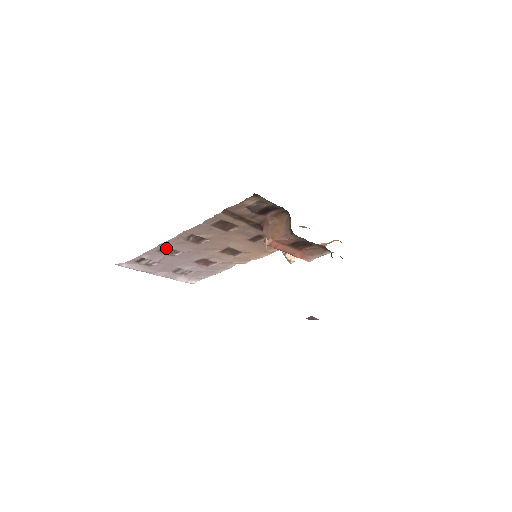
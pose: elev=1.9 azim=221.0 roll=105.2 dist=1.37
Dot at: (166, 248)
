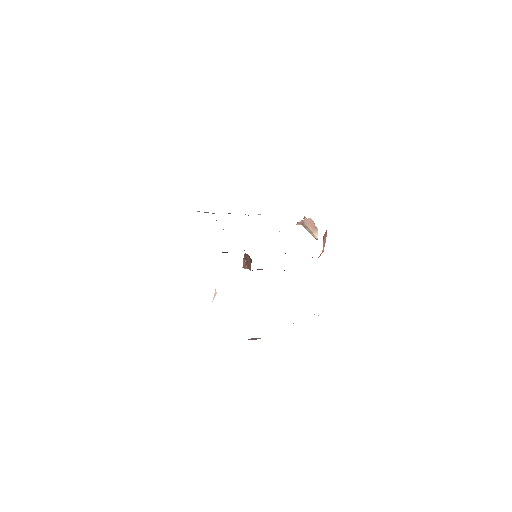
Dot at: occluded
